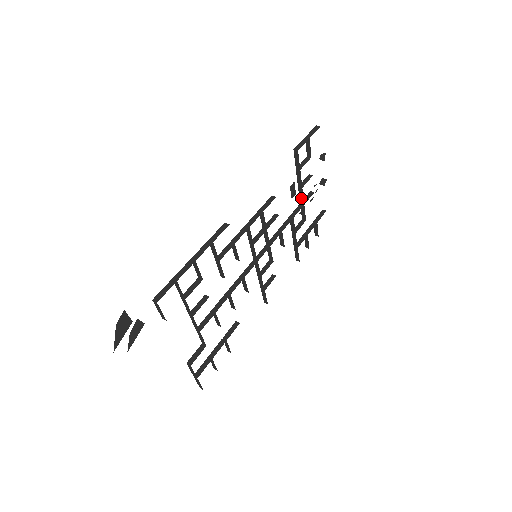
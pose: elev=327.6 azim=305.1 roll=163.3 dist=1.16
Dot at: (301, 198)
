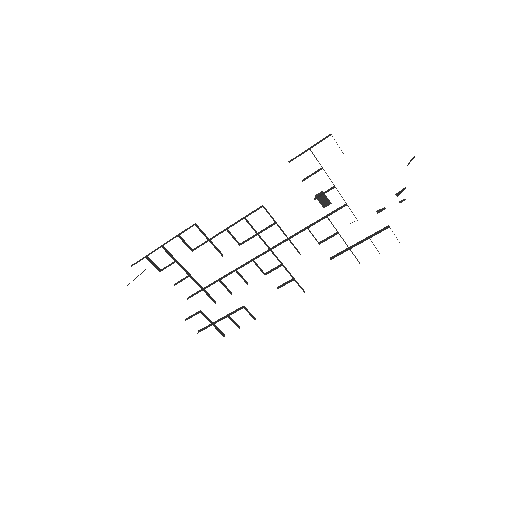
Dot at: occluded
